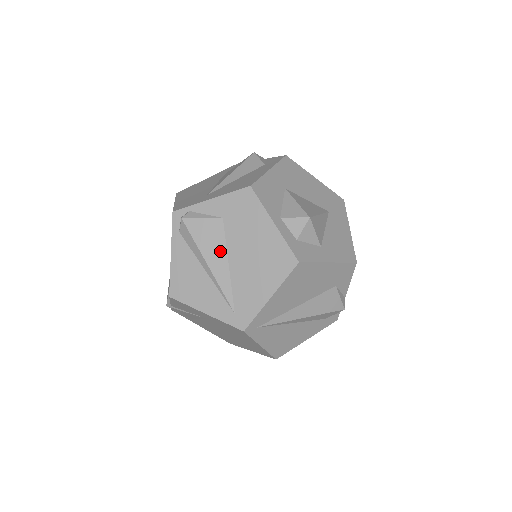
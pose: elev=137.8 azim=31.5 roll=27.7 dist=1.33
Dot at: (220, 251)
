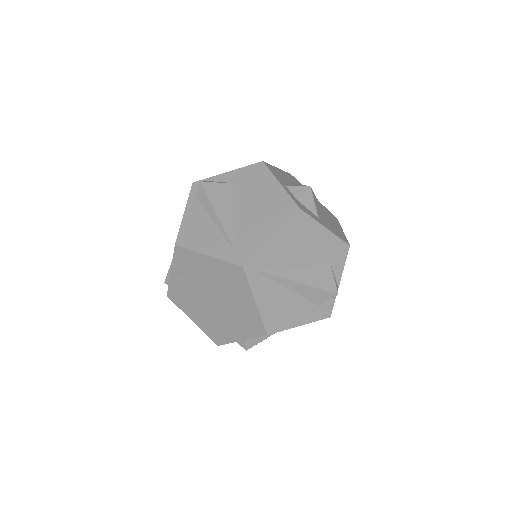
Dot at: (230, 205)
